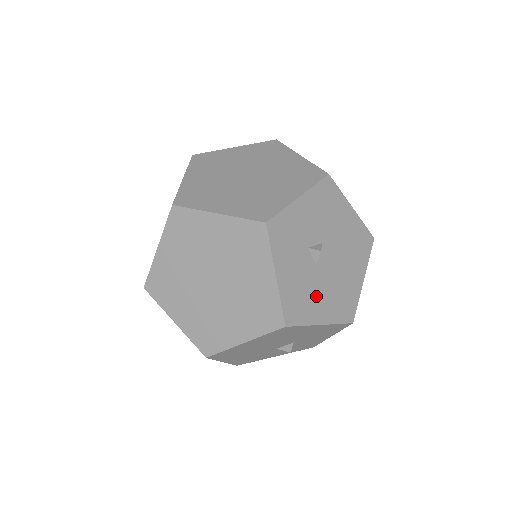
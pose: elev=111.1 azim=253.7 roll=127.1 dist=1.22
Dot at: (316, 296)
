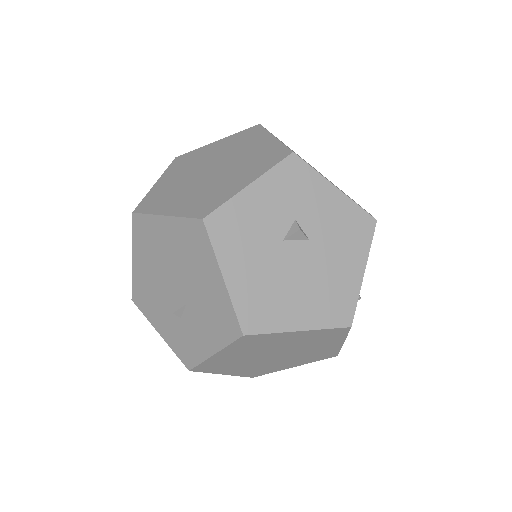
Dot at: (251, 254)
